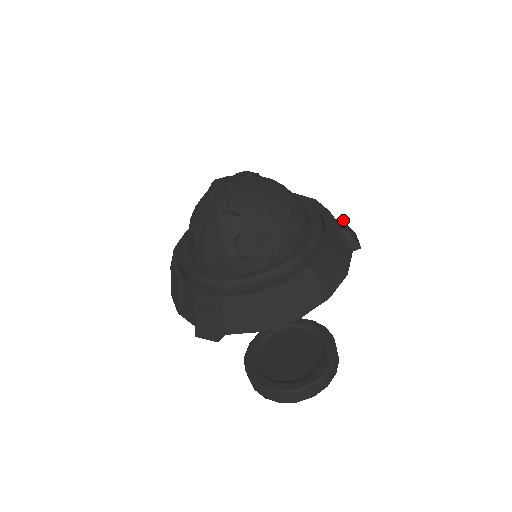
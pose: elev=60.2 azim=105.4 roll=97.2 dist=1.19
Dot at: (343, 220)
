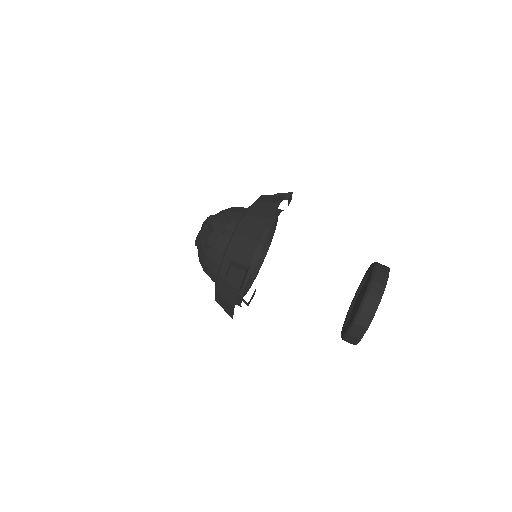
Dot at: occluded
